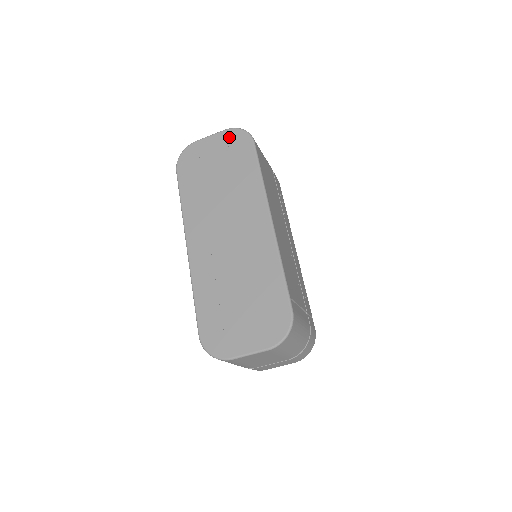
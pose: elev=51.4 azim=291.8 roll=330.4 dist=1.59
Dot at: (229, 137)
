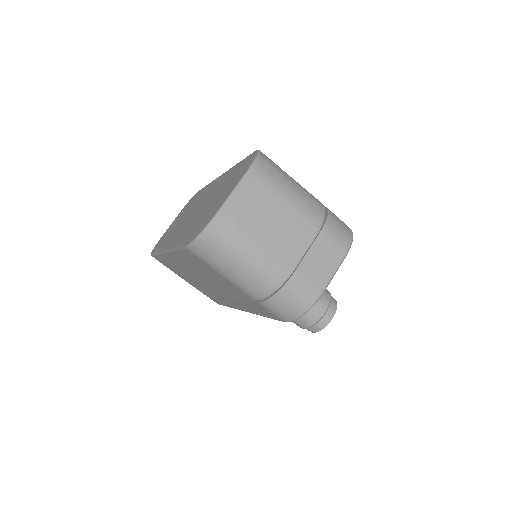
Dot at: occluded
